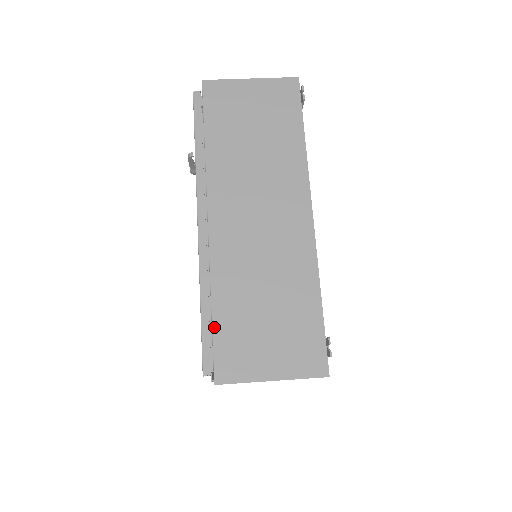
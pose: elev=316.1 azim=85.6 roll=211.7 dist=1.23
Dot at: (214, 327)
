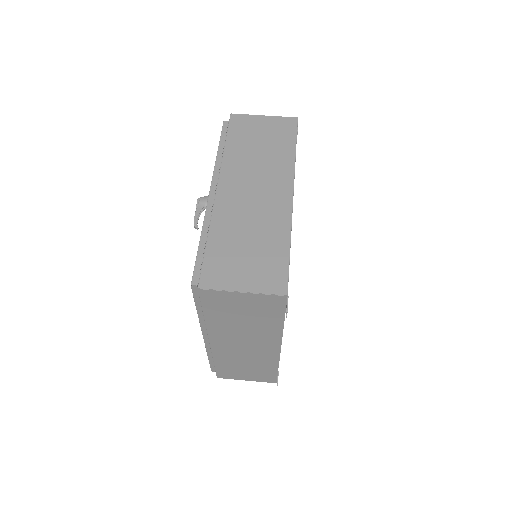
Dot at: (216, 368)
